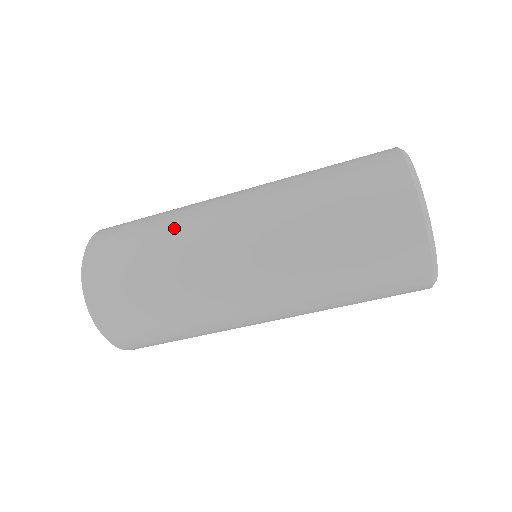
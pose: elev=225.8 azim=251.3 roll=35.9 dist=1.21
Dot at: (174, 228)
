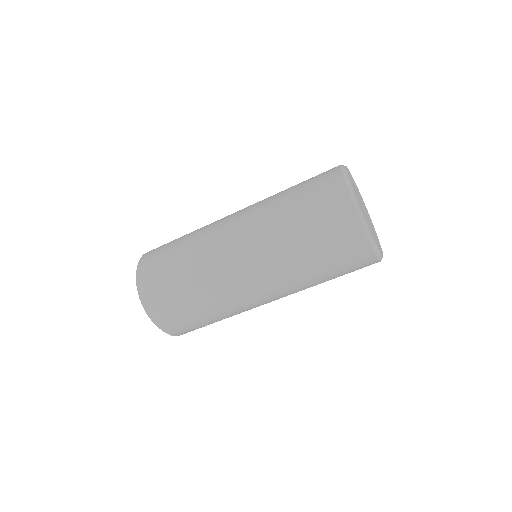
Dot at: (199, 270)
